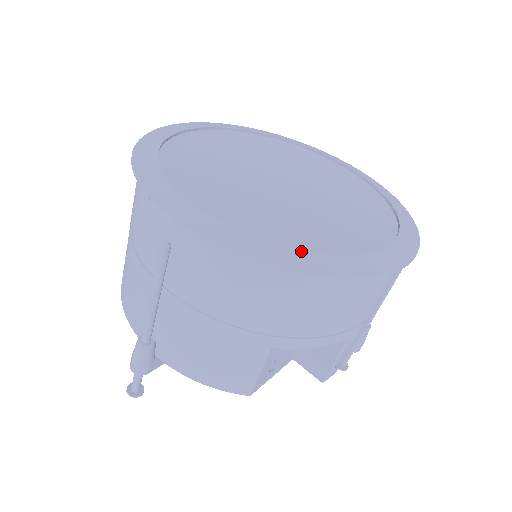
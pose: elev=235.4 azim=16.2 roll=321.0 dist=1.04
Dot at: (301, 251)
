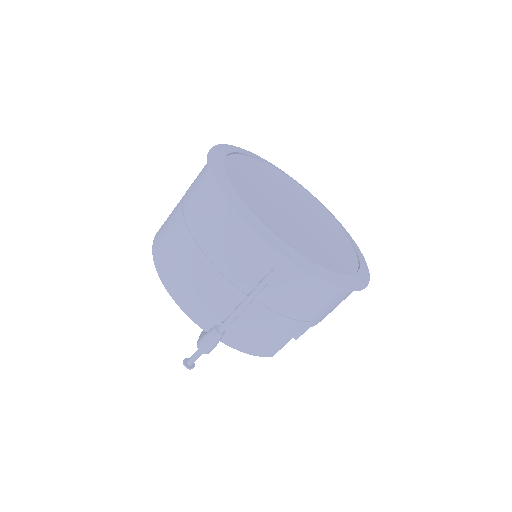
Dot at: (343, 275)
